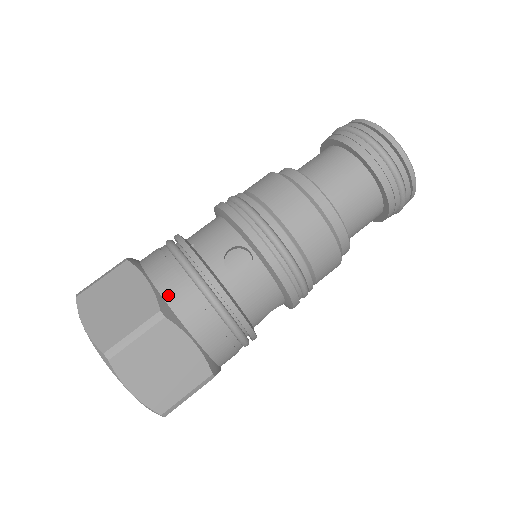
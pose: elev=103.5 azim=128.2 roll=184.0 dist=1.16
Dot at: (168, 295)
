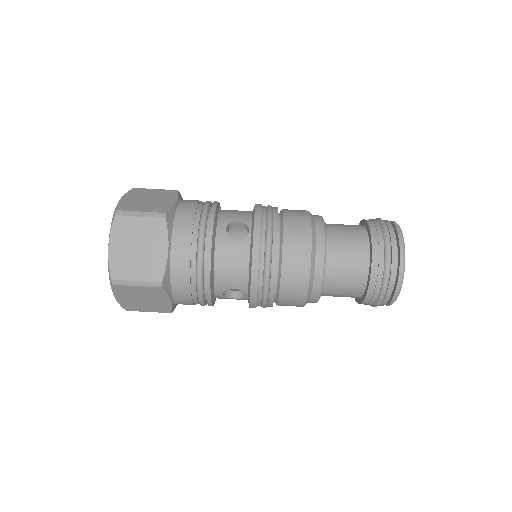
Dot at: (179, 214)
